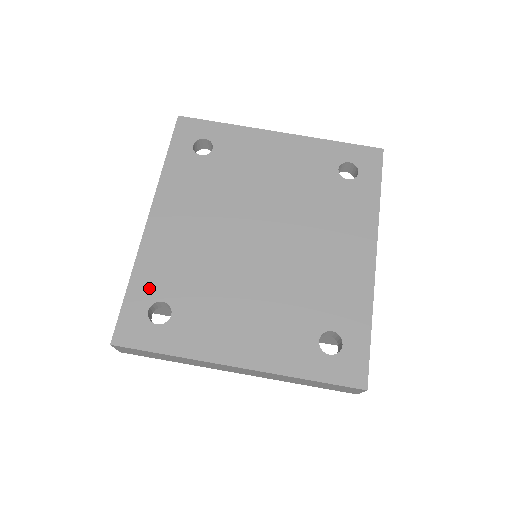
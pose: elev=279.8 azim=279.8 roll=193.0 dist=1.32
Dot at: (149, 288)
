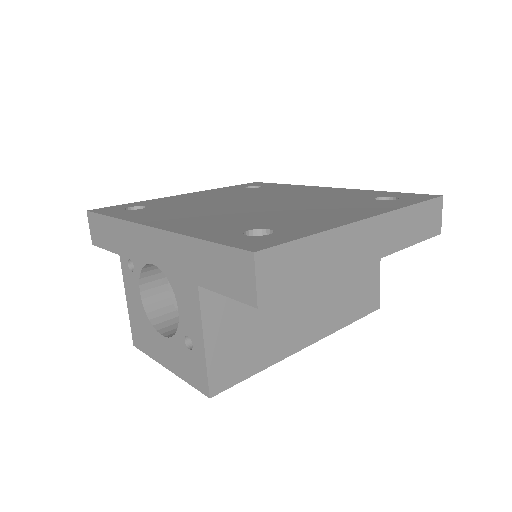
Dot at: (222, 233)
